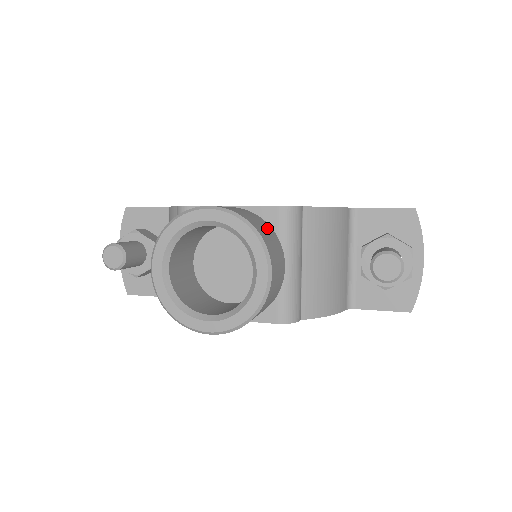
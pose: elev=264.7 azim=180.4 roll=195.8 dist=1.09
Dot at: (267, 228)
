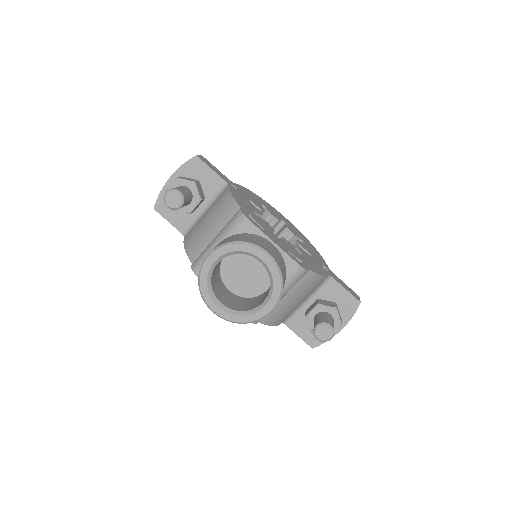
Dot at: (285, 277)
